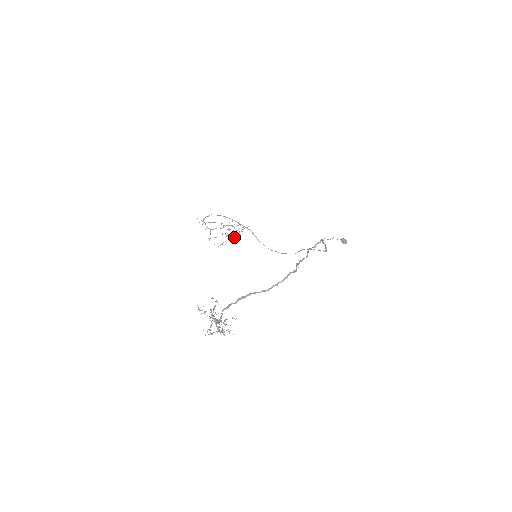
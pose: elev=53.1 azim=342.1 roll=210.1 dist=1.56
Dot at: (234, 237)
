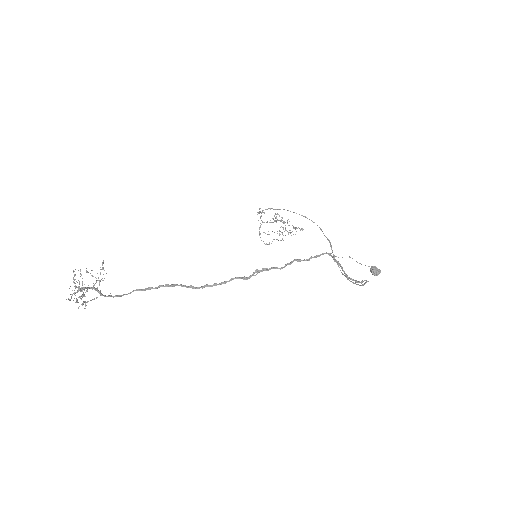
Dot at: occluded
